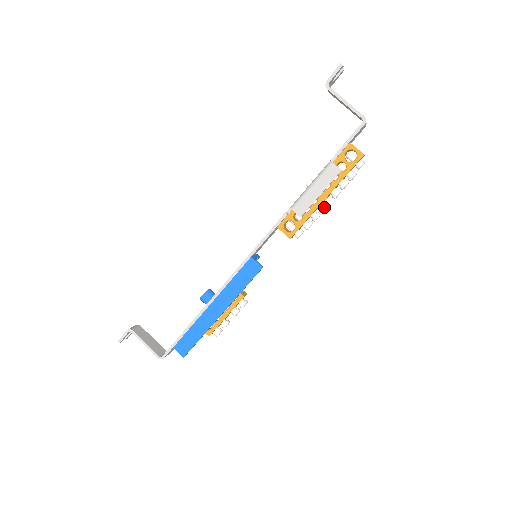
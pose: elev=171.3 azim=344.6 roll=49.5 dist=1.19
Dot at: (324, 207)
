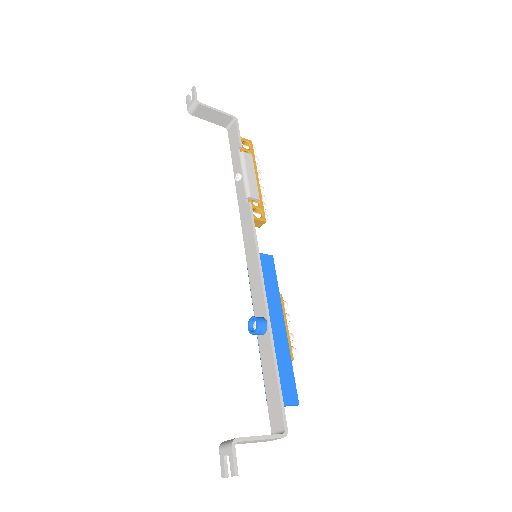
Dot at: (262, 187)
